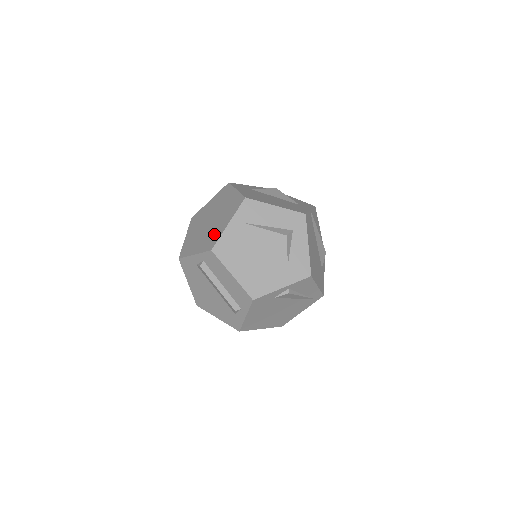
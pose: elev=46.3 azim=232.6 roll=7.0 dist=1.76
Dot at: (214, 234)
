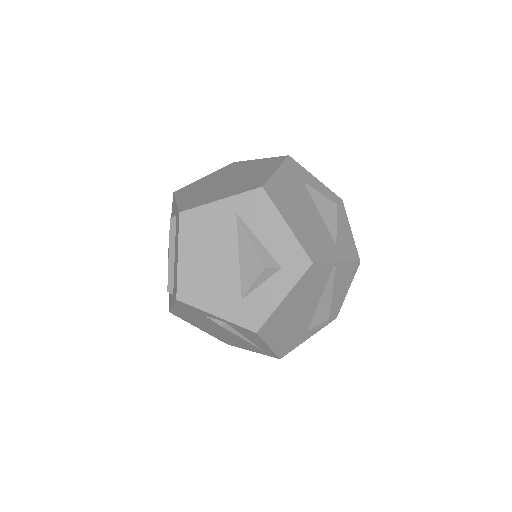
Dot at: (204, 198)
